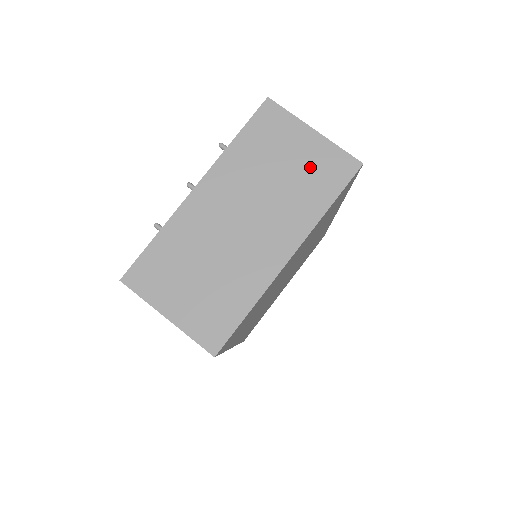
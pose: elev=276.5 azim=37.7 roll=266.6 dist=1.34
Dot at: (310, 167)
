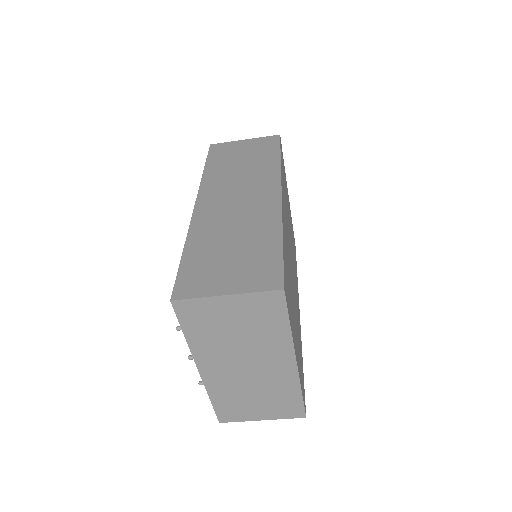
Dot at: (251, 316)
